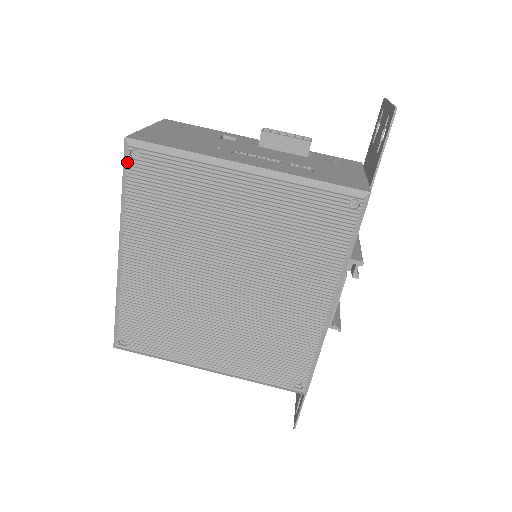
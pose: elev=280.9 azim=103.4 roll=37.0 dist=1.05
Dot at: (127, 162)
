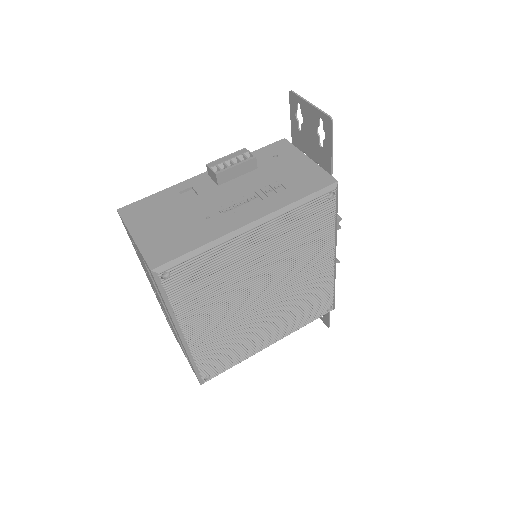
Dot at: (161, 284)
